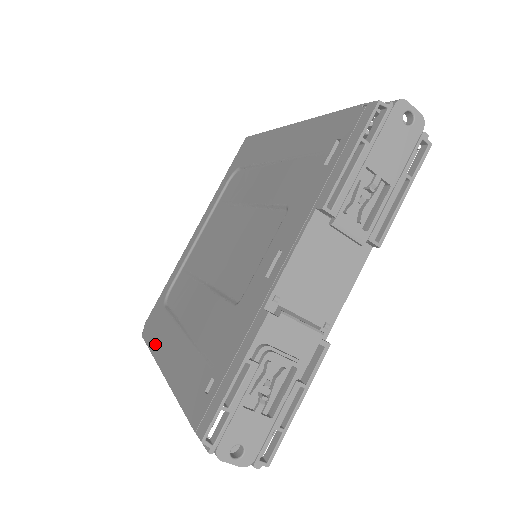
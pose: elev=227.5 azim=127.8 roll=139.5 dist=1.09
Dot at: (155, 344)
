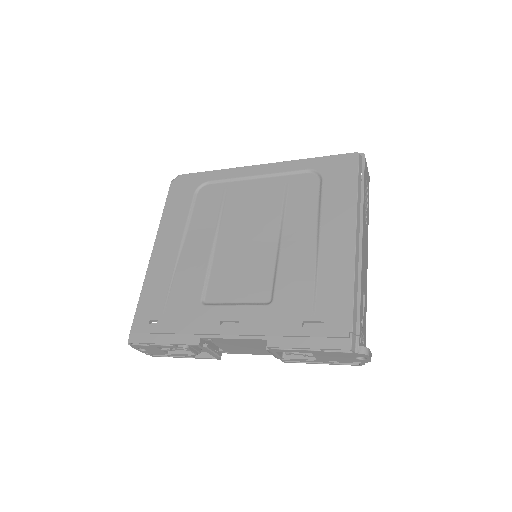
Dot at: (167, 216)
